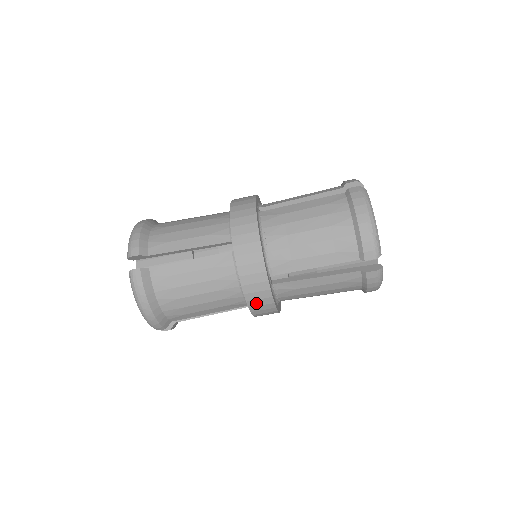
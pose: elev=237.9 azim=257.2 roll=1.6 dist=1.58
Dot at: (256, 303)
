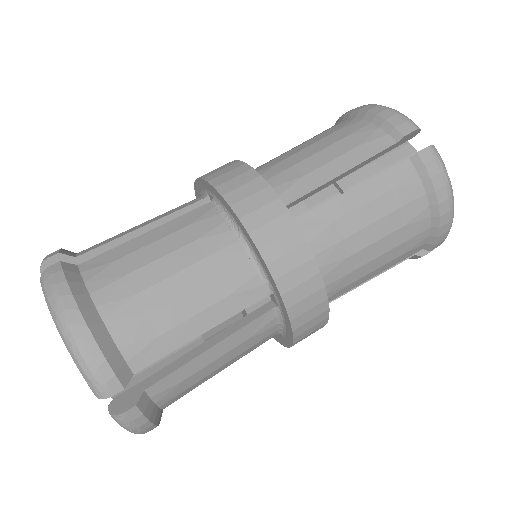
Dot at: (276, 250)
